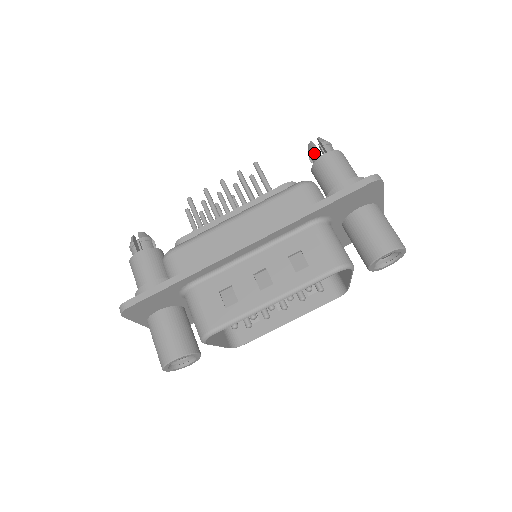
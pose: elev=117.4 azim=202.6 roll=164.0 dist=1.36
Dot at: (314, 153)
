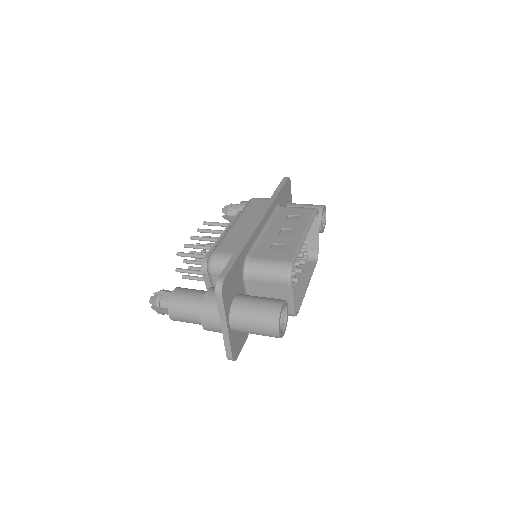
Dot at: (232, 209)
